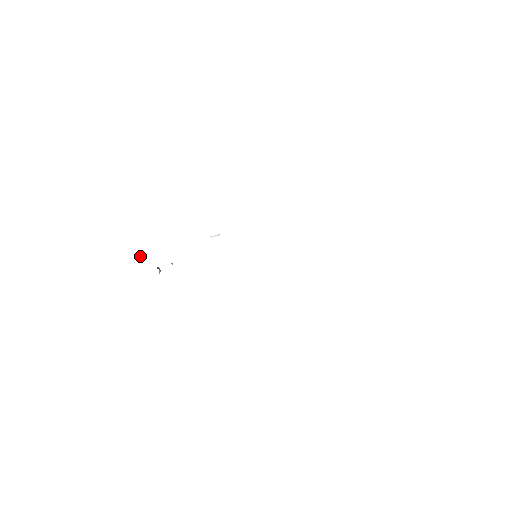
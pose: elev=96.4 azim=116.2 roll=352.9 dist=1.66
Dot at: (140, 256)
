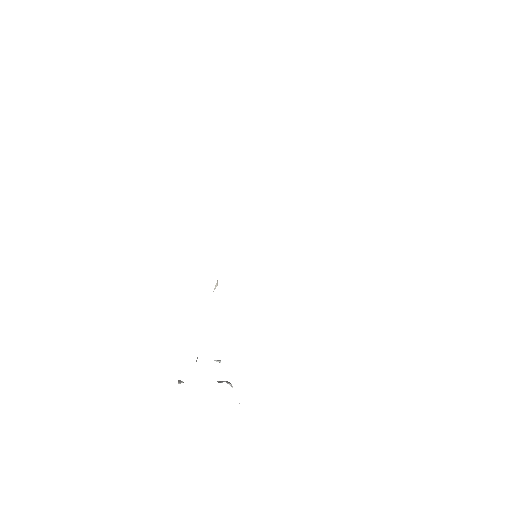
Dot at: occluded
